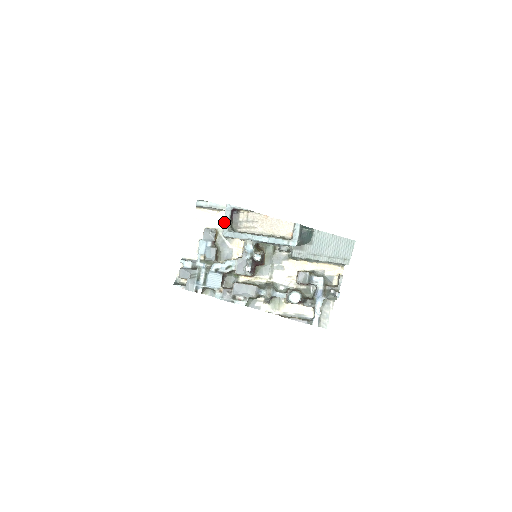
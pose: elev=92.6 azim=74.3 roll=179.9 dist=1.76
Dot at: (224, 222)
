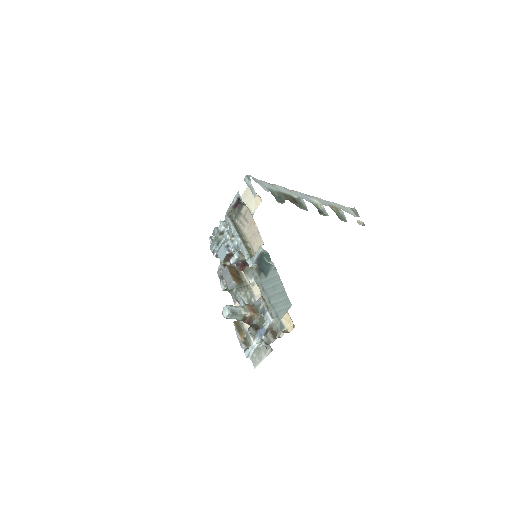
Dot at: (229, 206)
